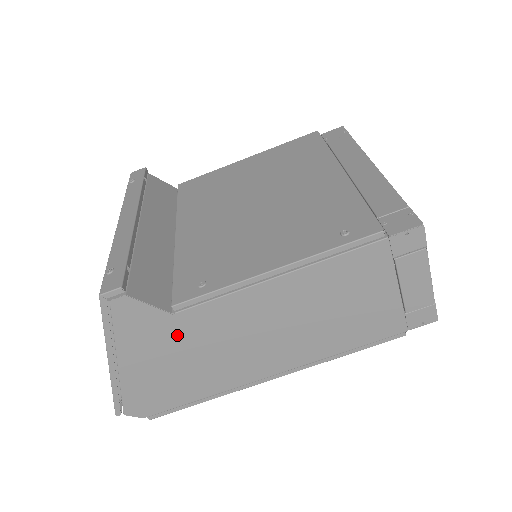
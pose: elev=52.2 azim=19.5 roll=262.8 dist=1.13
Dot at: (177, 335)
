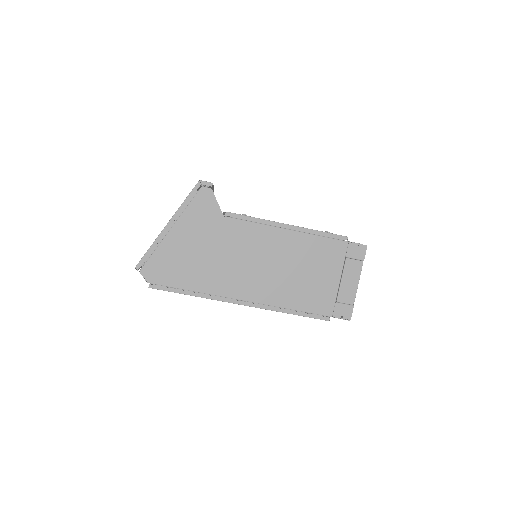
Dot at: (215, 231)
